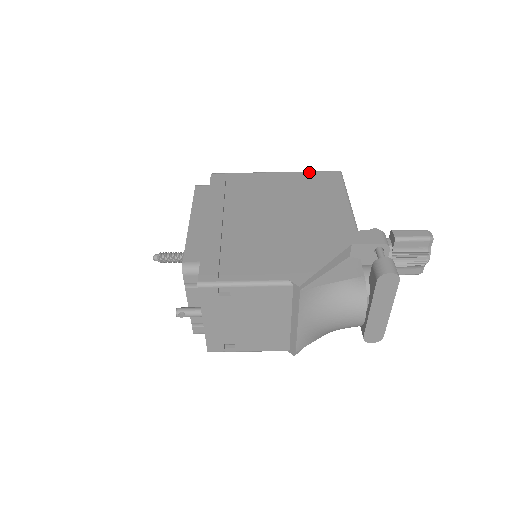
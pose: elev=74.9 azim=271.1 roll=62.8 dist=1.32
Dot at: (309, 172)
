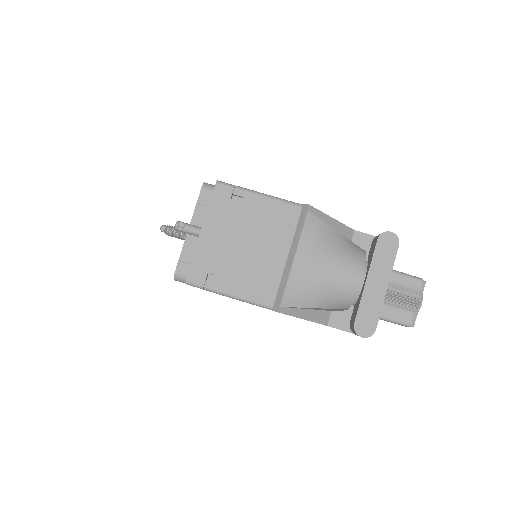
Dot at: occluded
